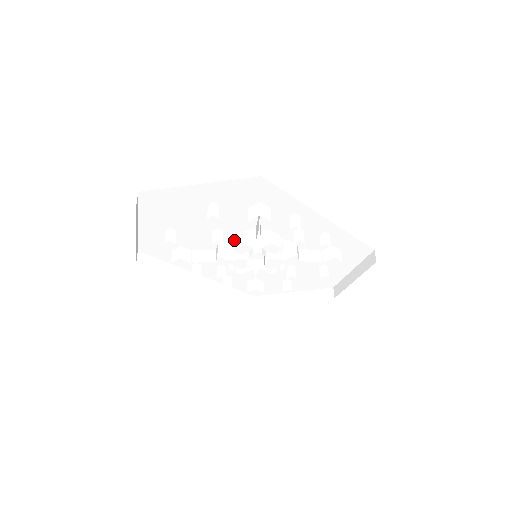
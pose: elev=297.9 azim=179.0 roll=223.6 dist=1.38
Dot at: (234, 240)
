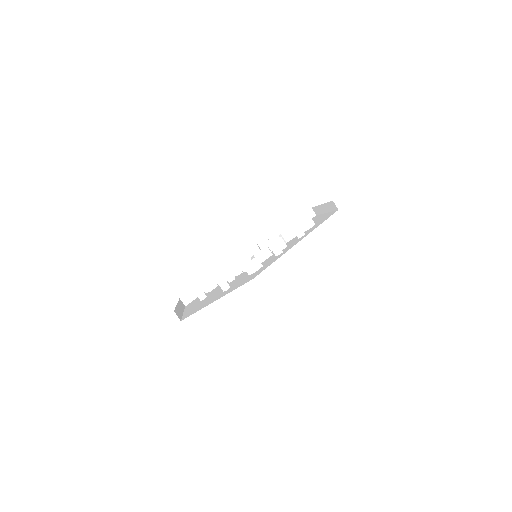
Dot at: (238, 264)
